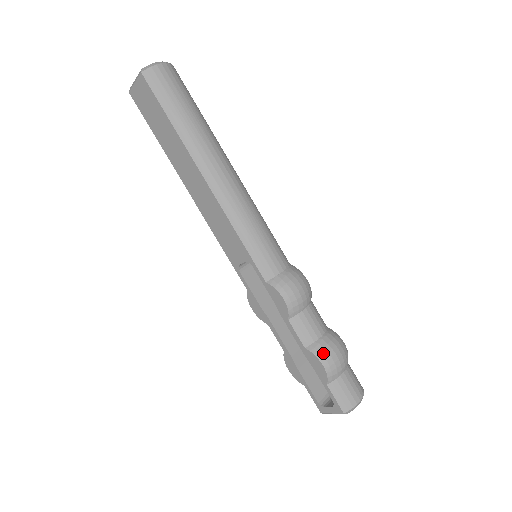
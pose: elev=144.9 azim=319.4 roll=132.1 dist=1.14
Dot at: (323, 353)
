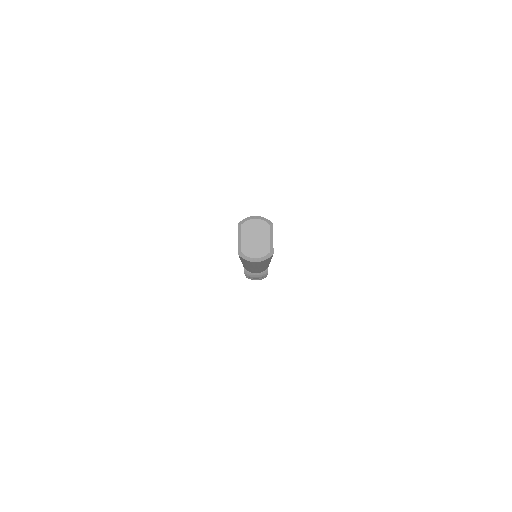
Dot at: (249, 278)
